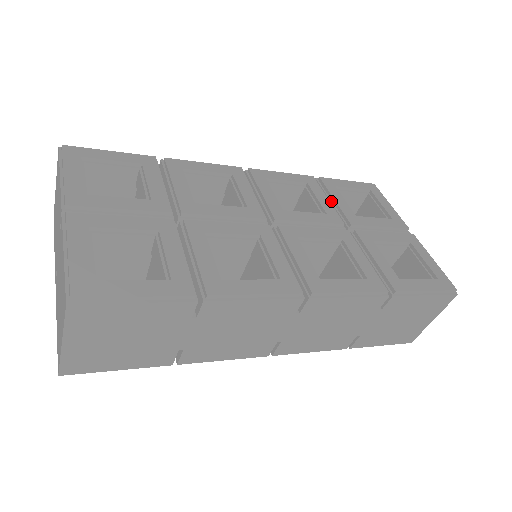
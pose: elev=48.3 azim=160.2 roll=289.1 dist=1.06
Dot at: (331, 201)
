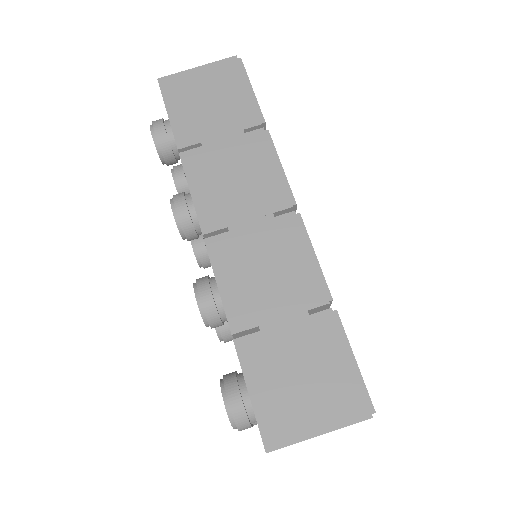
Dot at: occluded
